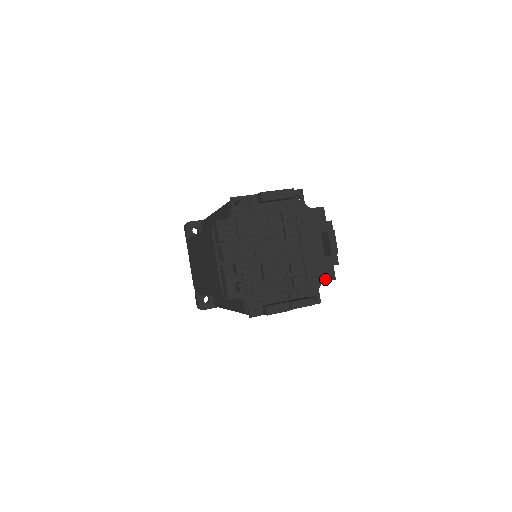
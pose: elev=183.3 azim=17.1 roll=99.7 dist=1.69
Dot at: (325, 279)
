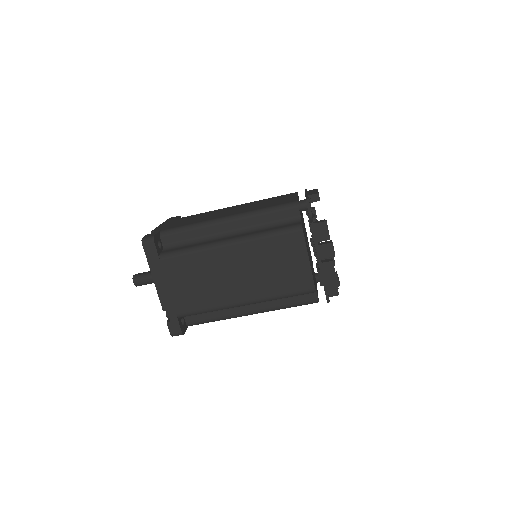
Dot at: occluded
